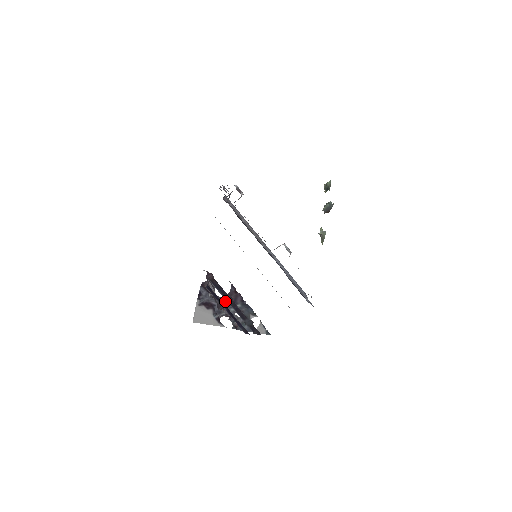
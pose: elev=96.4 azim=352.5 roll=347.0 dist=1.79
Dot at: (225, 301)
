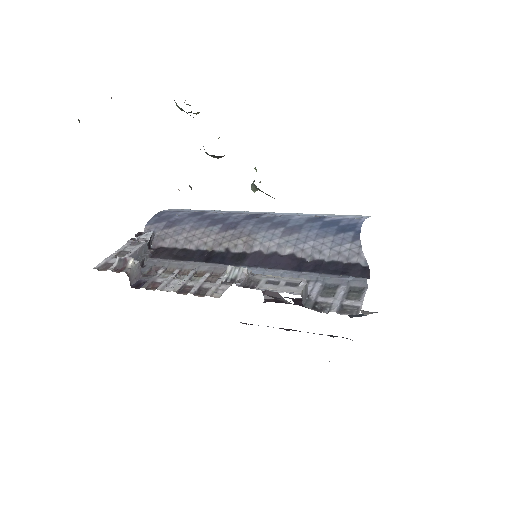
Dot at: (301, 305)
